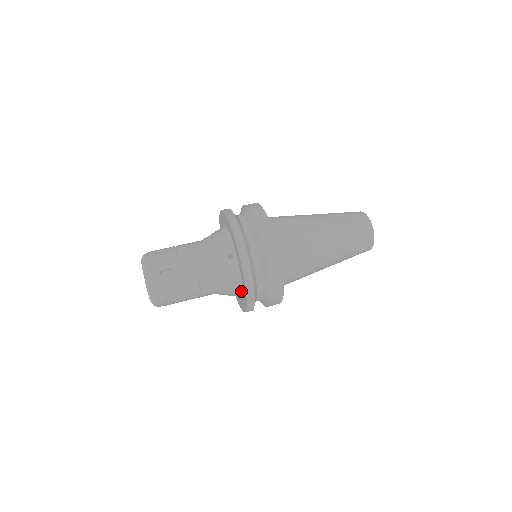
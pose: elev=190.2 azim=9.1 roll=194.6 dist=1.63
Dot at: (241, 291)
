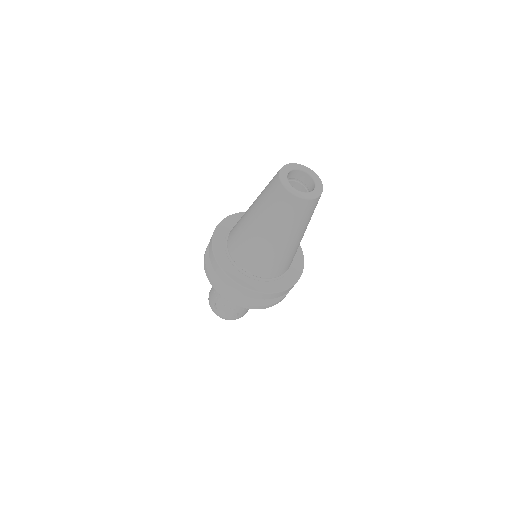
Dot at: occluded
